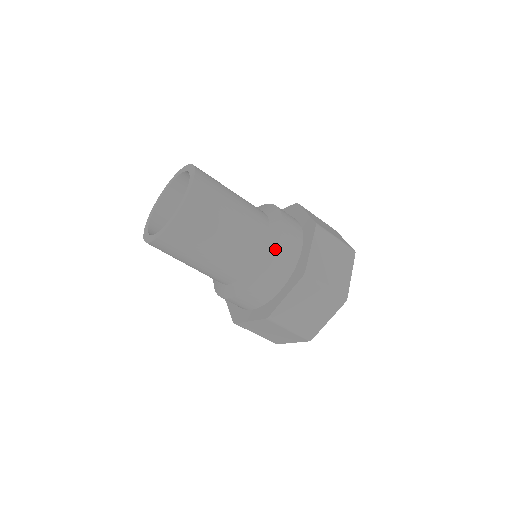
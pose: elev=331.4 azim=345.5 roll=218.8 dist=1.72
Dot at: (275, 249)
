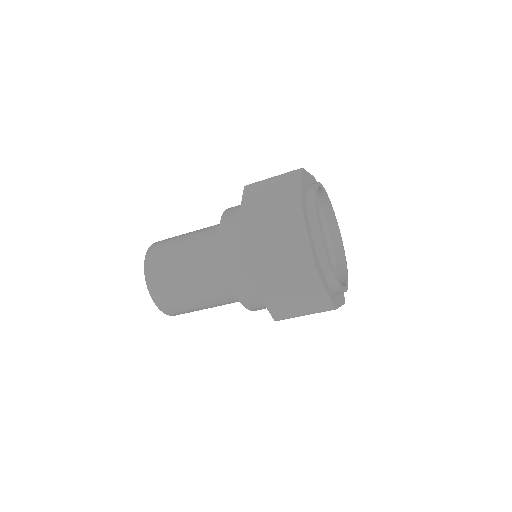
Dot at: (219, 231)
